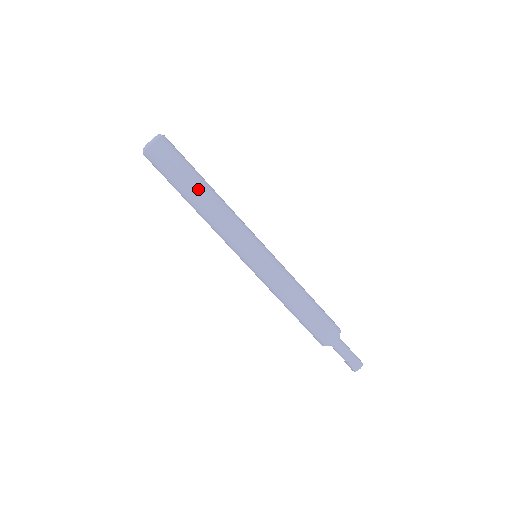
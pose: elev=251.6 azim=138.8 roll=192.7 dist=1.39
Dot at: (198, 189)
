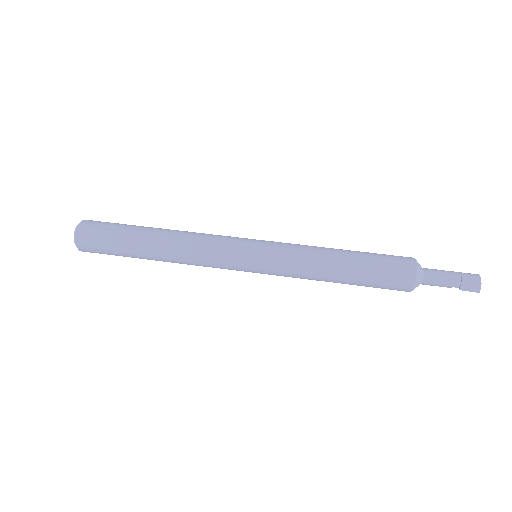
Dot at: (149, 229)
